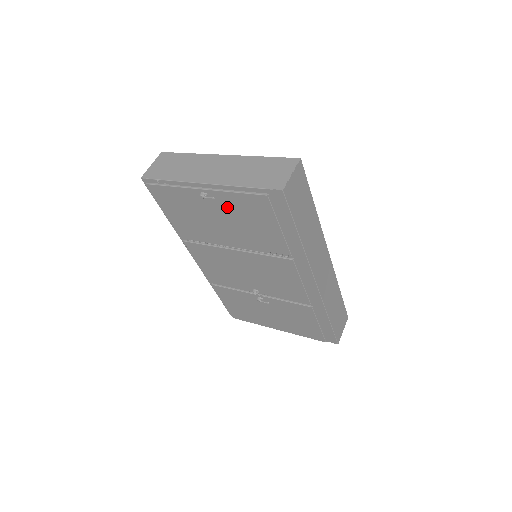
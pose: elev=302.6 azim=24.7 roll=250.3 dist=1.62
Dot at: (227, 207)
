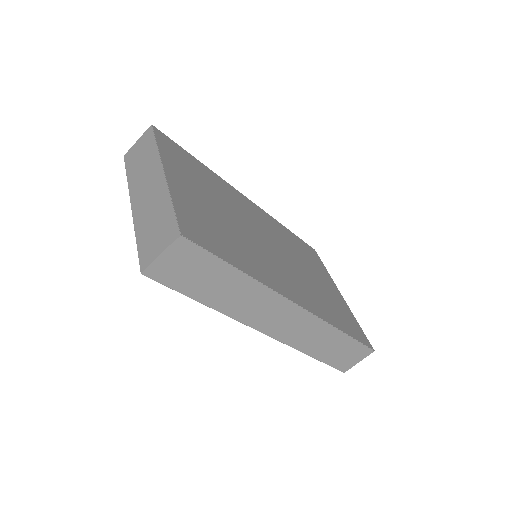
Dot at: occluded
